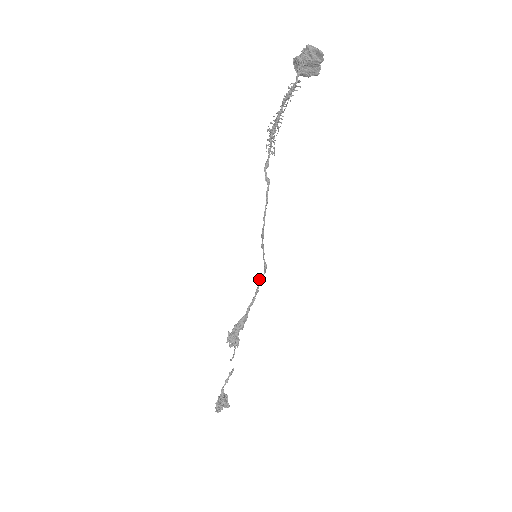
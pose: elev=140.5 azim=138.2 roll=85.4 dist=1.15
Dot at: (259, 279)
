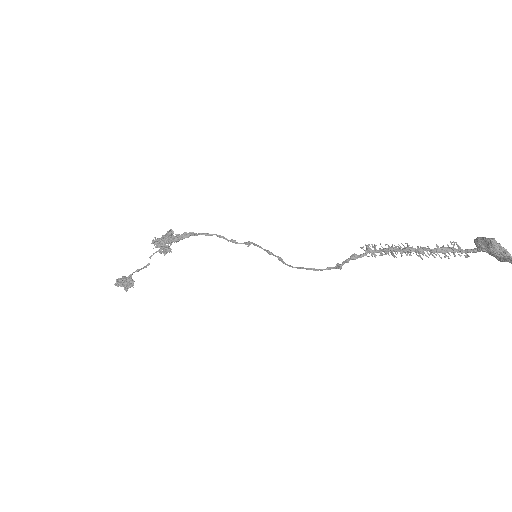
Dot at: occluded
